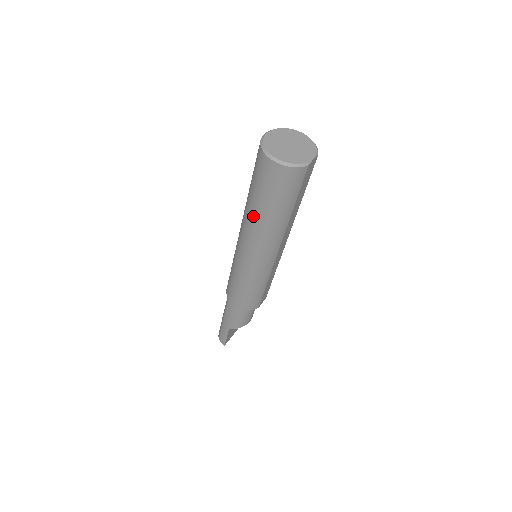
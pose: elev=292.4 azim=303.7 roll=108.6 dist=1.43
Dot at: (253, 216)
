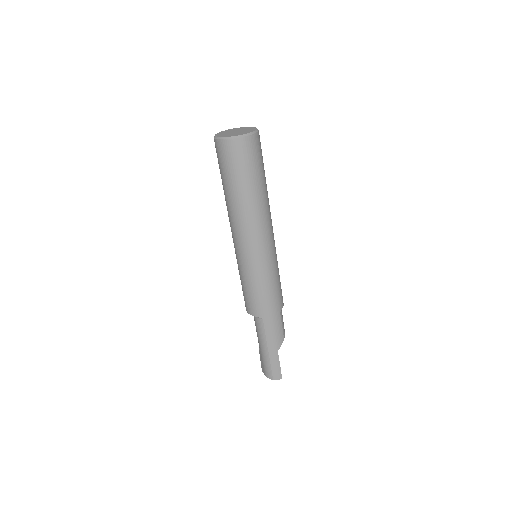
Dot at: (248, 202)
